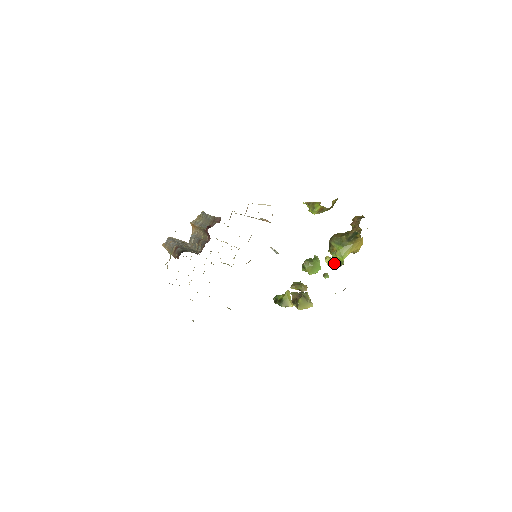
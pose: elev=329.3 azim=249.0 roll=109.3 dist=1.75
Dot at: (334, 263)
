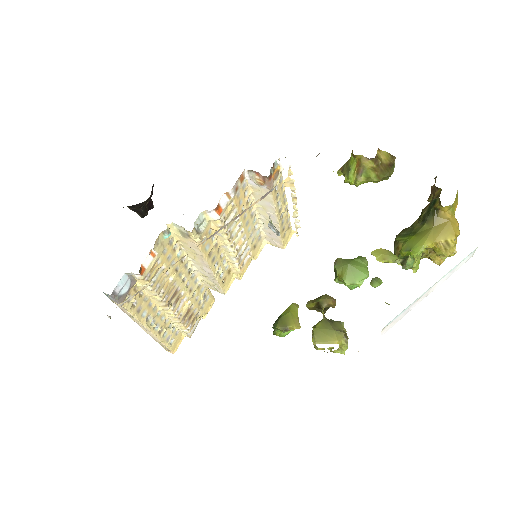
Dot at: (393, 259)
